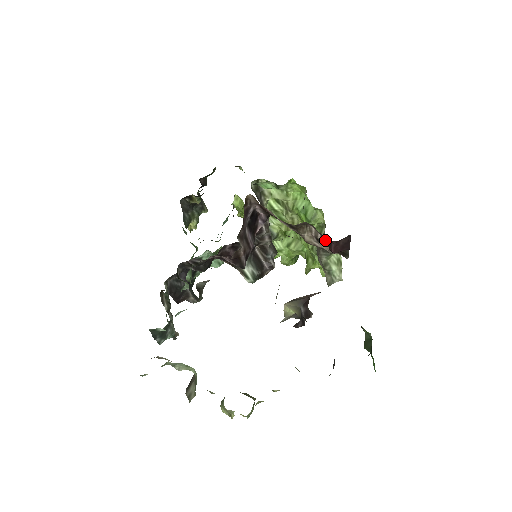
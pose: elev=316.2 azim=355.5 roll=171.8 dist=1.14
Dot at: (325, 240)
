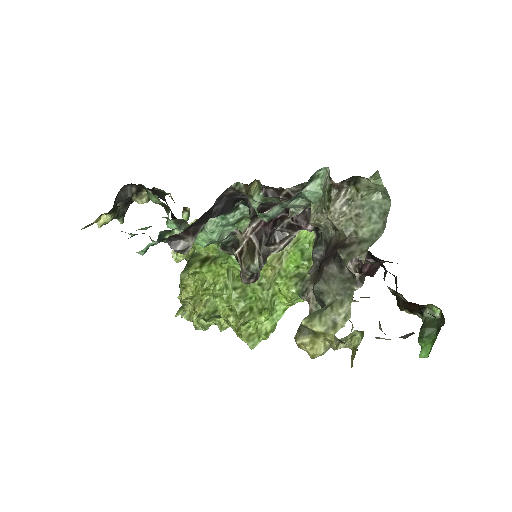
Dot at: (349, 264)
